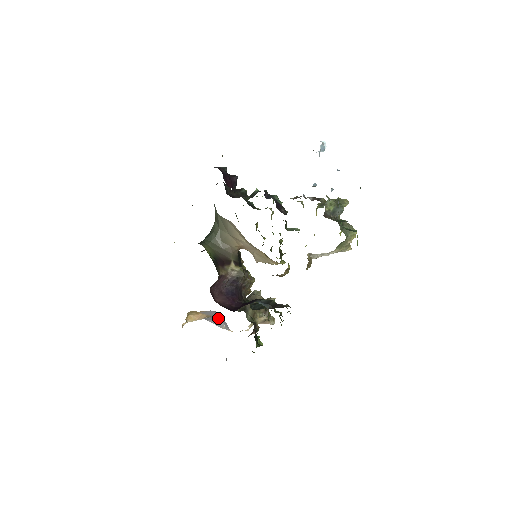
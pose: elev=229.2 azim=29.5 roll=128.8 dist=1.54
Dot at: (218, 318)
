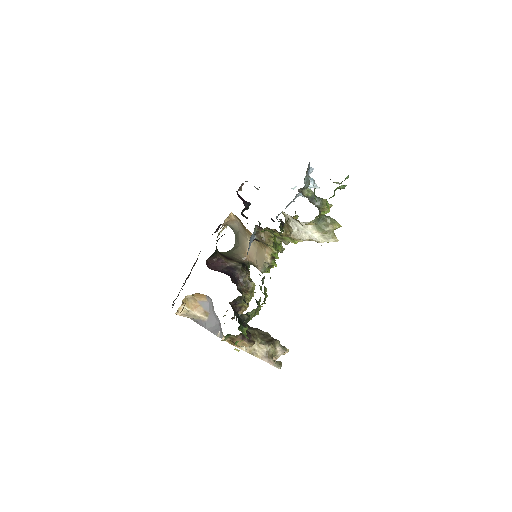
Dot at: (216, 323)
